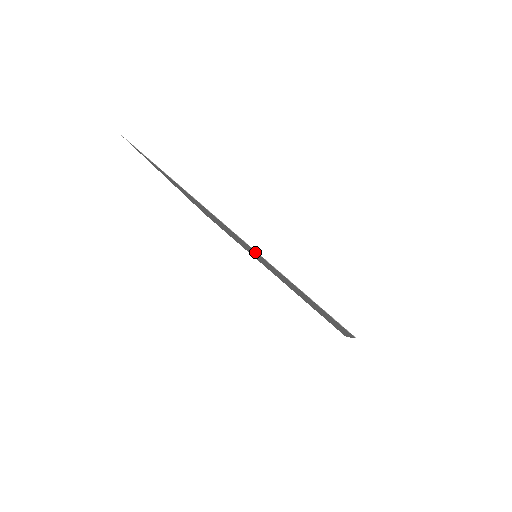
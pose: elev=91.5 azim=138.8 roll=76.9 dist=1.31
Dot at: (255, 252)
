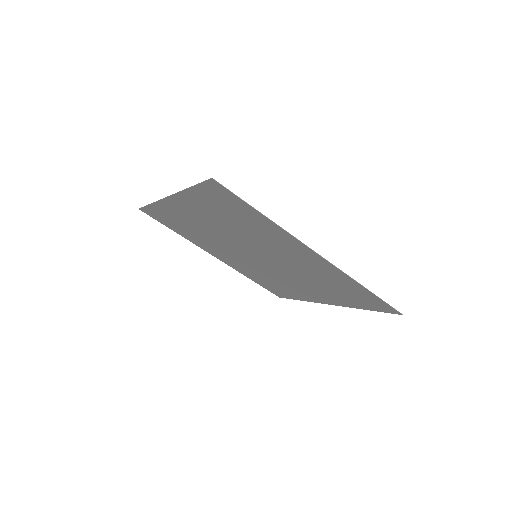
Dot at: (192, 207)
